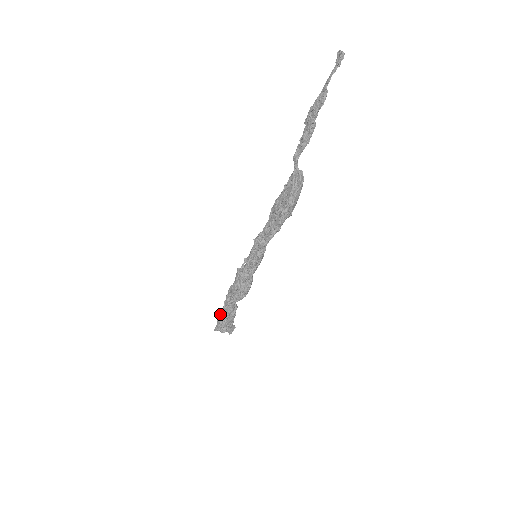
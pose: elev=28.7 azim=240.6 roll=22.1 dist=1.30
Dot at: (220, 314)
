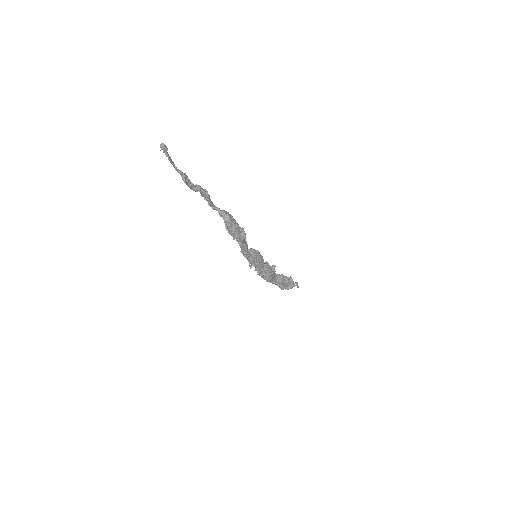
Dot at: occluded
